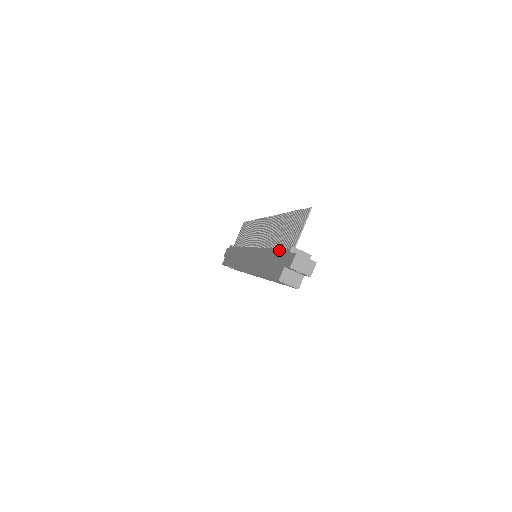
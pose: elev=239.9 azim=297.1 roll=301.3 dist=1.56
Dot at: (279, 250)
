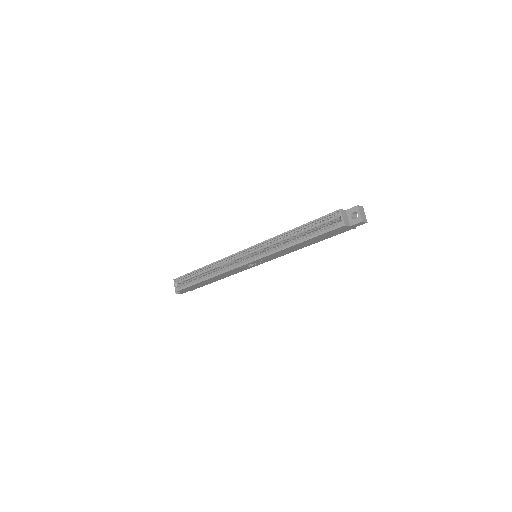
Dot at: occluded
